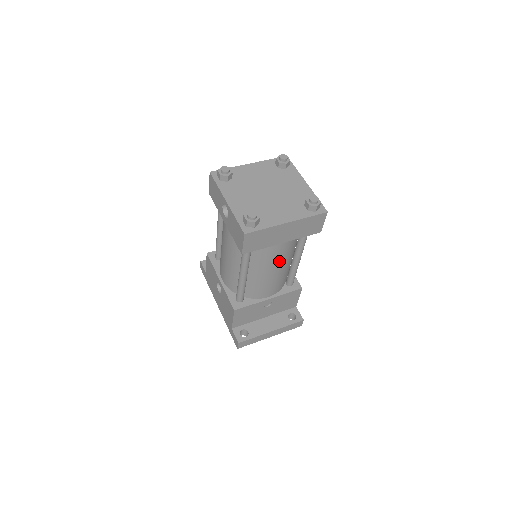
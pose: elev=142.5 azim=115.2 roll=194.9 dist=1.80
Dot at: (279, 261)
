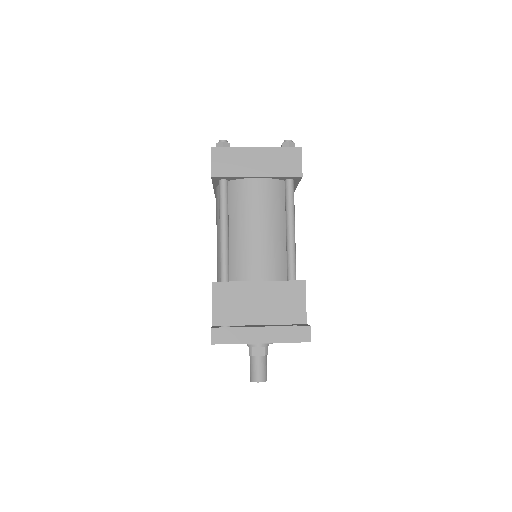
Dot at: (261, 213)
